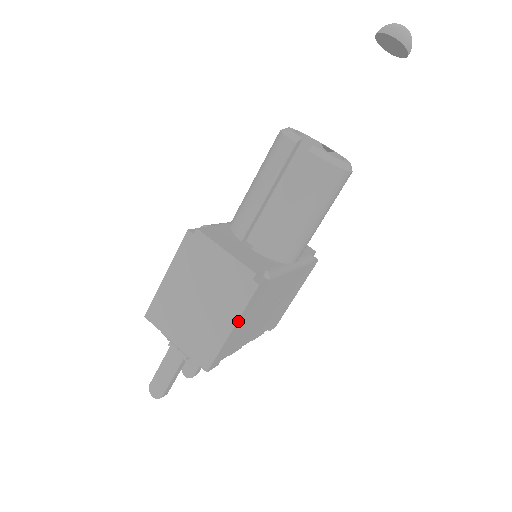
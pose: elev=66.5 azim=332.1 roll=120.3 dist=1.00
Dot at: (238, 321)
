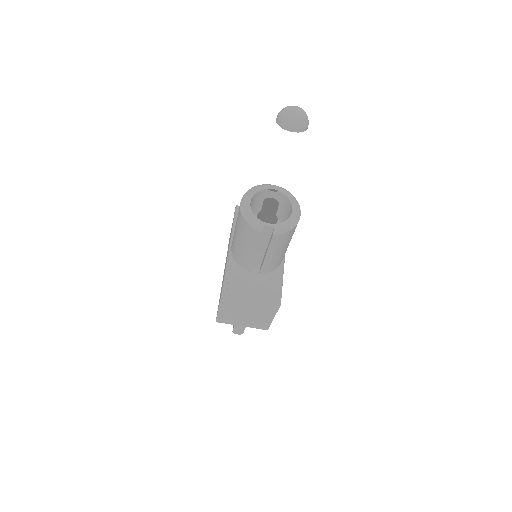
Dot at: (275, 314)
